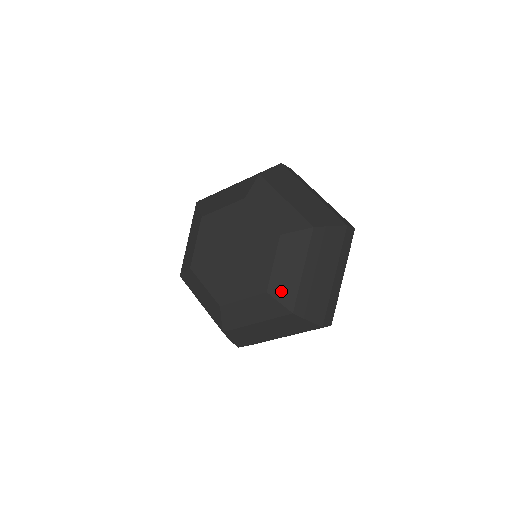
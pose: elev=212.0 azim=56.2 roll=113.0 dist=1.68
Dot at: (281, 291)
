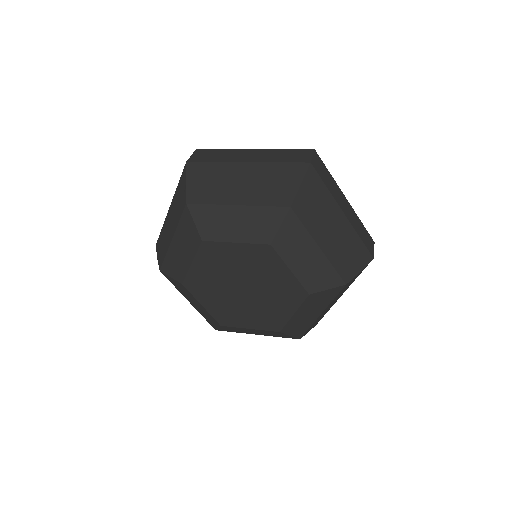
Dot at: (294, 329)
